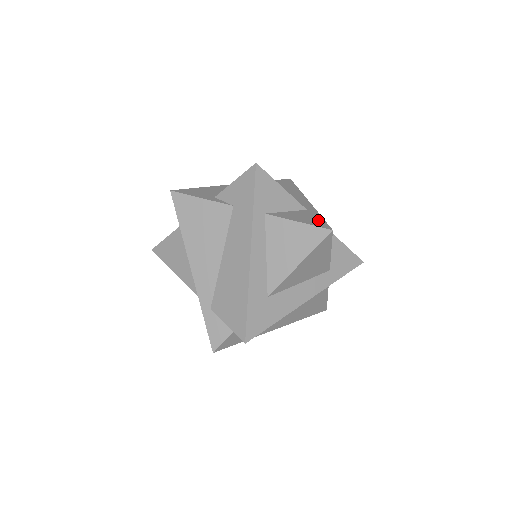
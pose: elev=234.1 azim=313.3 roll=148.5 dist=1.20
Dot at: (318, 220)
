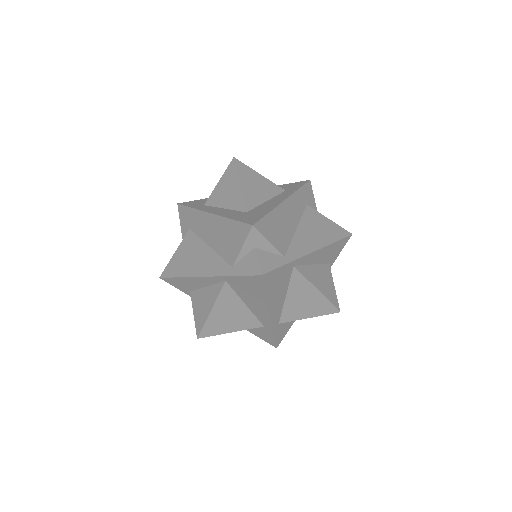
Dot at: occluded
